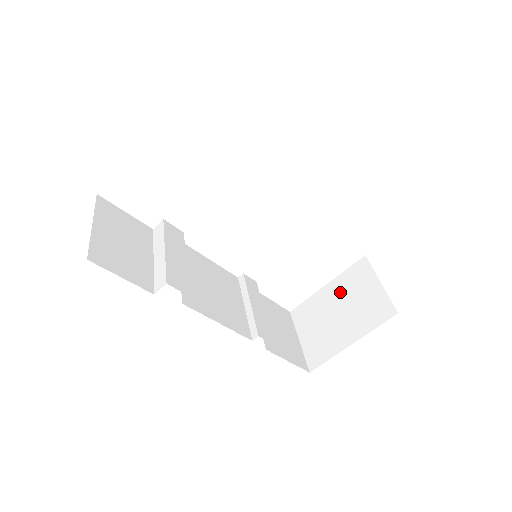
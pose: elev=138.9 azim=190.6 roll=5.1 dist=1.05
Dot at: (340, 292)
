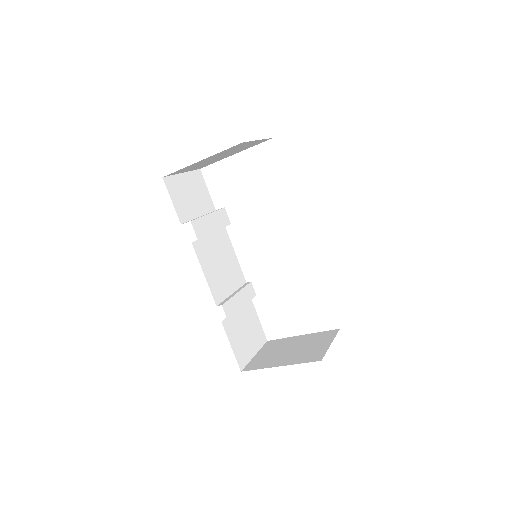
Dot at: (305, 341)
